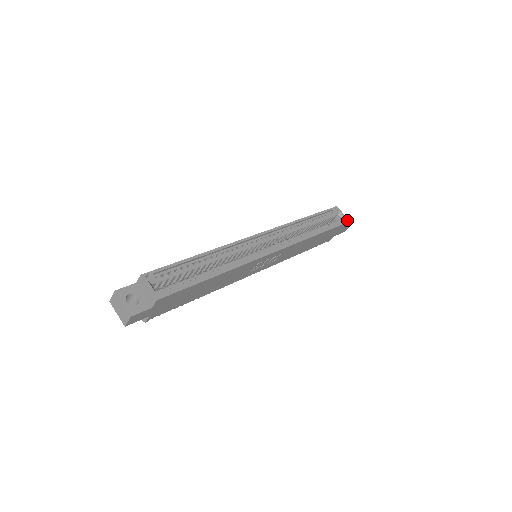
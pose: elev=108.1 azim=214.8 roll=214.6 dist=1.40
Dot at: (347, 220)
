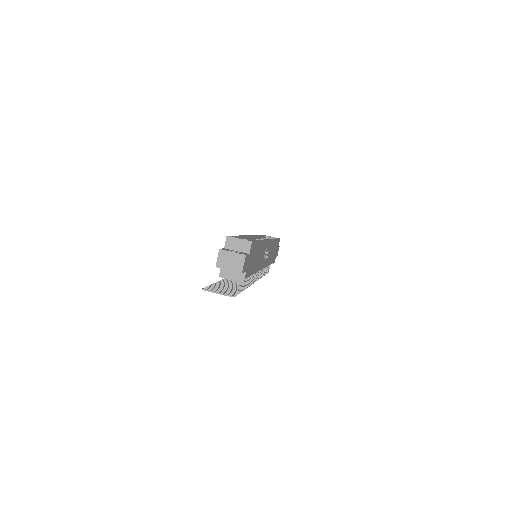
Dot at: occluded
